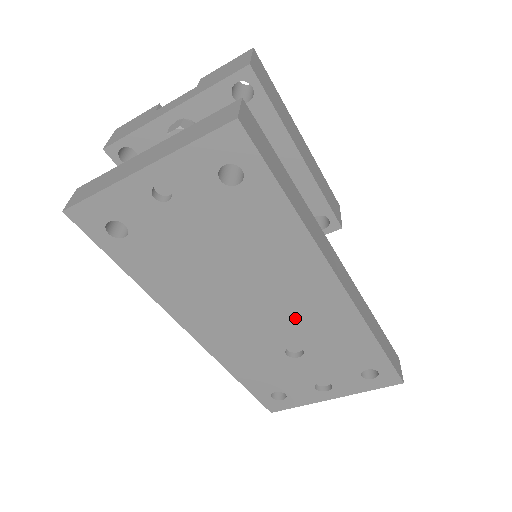
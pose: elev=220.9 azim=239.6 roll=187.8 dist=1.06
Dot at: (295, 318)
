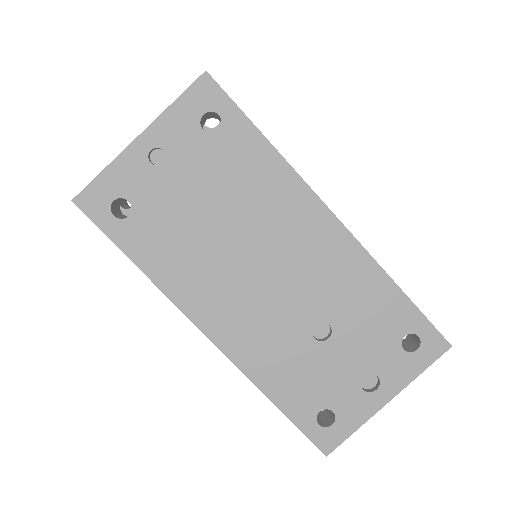
Dot at: (307, 277)
